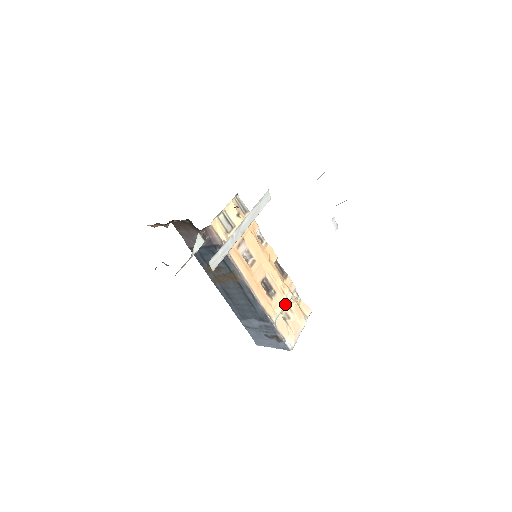
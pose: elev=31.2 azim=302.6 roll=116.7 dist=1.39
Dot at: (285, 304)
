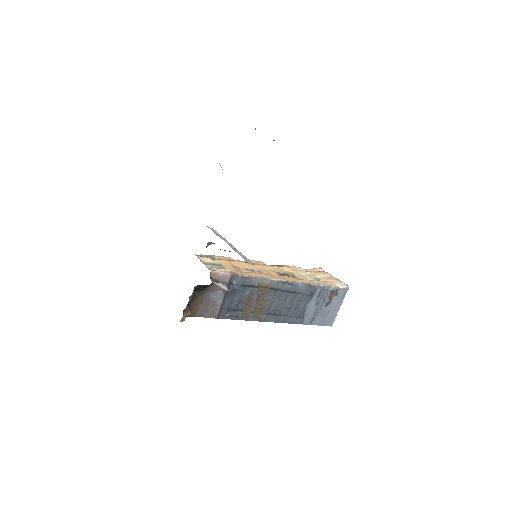
Dot at: (306, 274)
